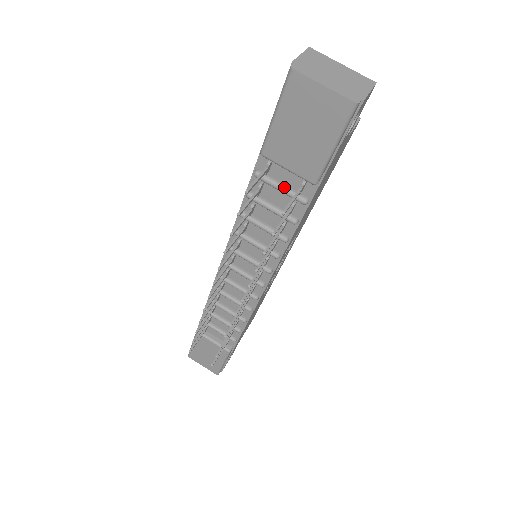
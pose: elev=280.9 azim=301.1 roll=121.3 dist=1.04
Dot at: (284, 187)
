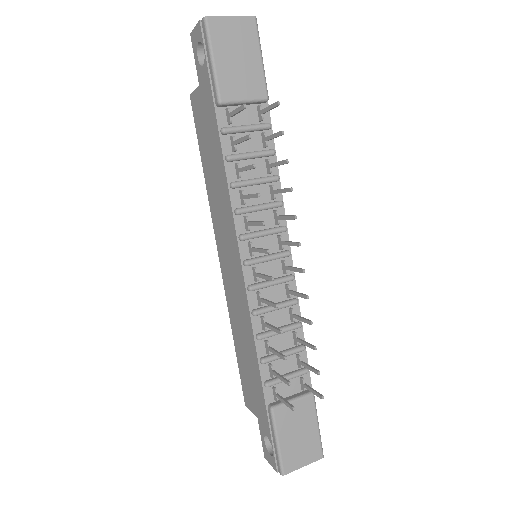
Dot at: (249, 125)
